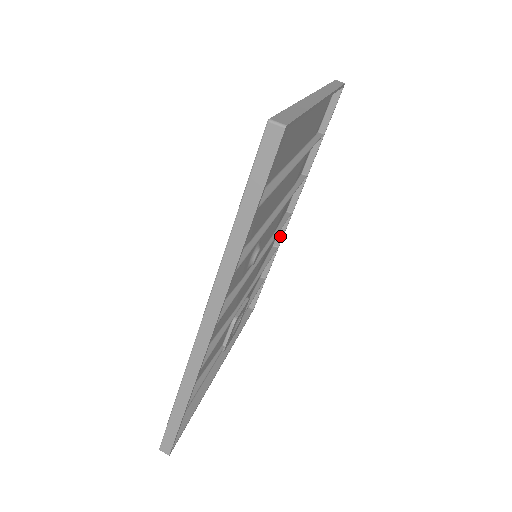
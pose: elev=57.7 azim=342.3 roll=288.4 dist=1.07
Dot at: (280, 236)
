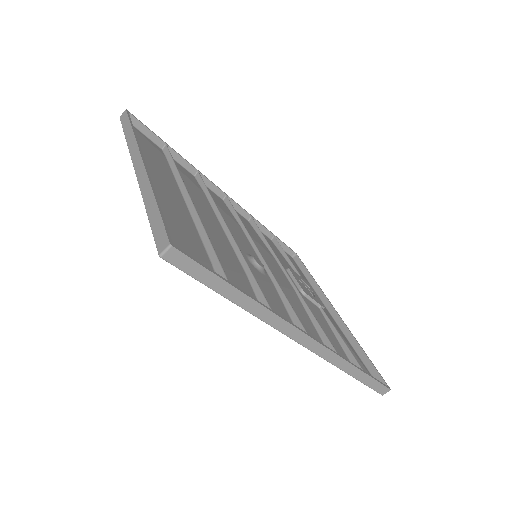
Dot at: (242, 212)
